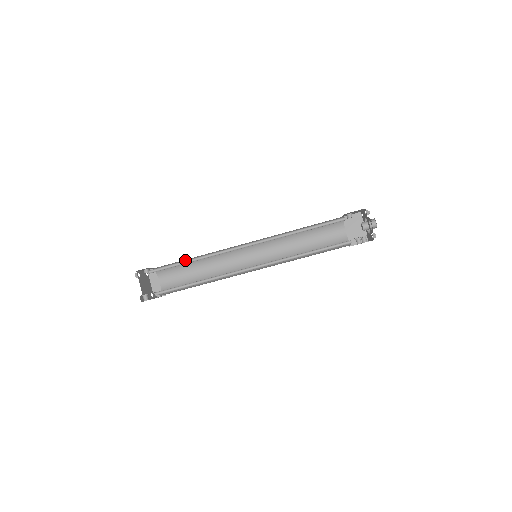
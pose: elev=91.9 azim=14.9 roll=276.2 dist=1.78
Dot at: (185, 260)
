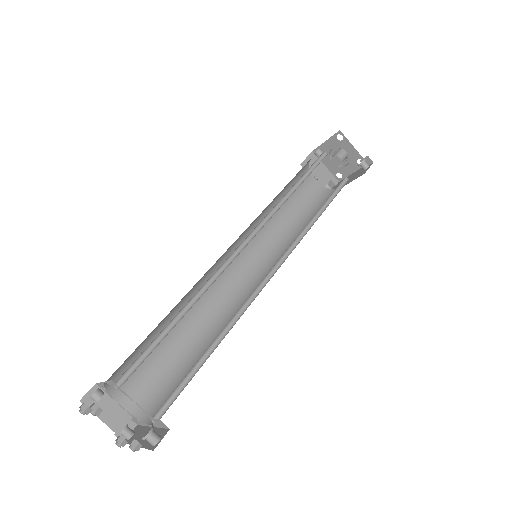
Dot at: occluded
